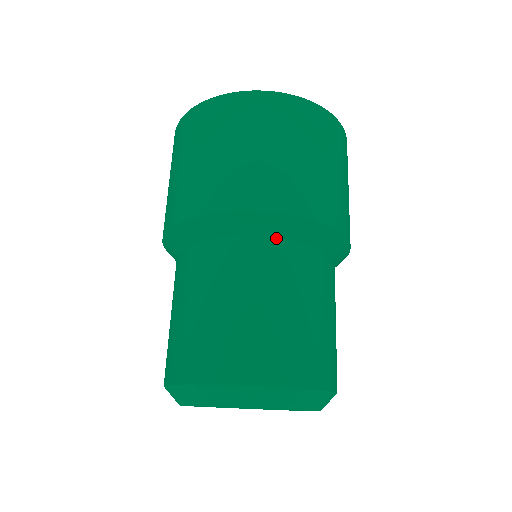
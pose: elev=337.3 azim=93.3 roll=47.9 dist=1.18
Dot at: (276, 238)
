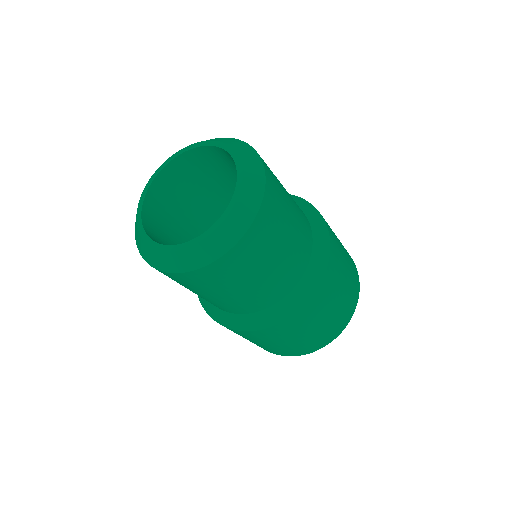
Dot at: occluded
